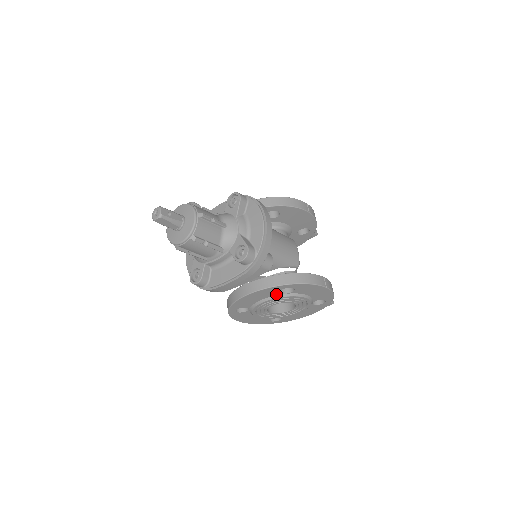
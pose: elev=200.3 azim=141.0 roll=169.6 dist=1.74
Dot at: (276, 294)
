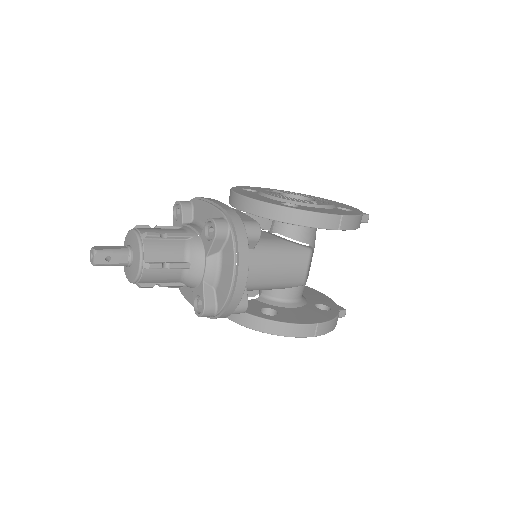
Dot at: occluded
